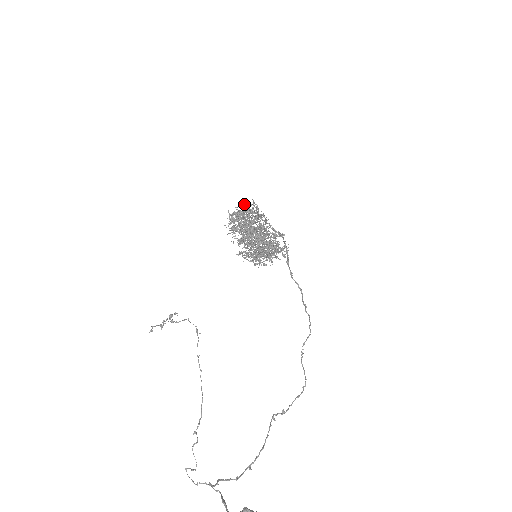
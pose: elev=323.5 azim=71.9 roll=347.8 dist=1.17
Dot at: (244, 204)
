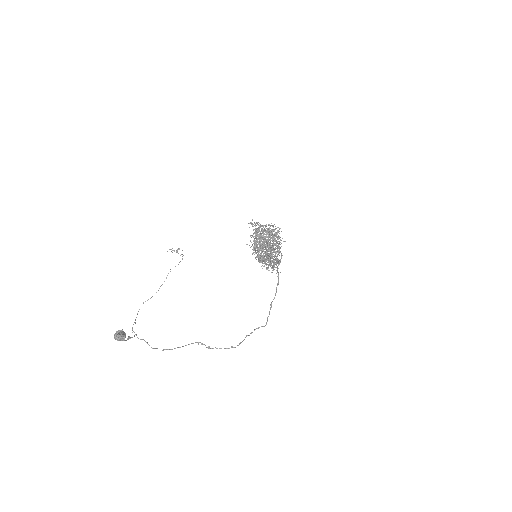
Dot at: occluded
